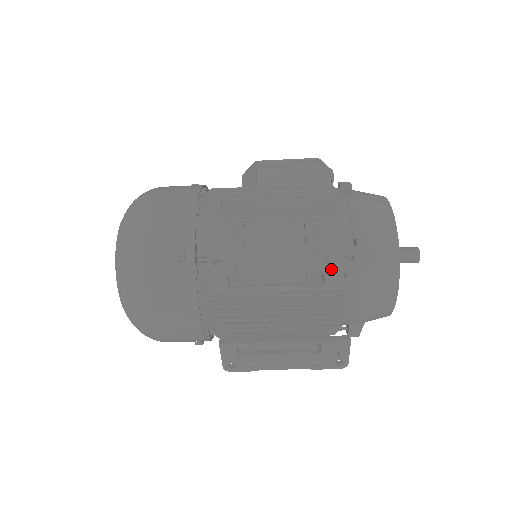
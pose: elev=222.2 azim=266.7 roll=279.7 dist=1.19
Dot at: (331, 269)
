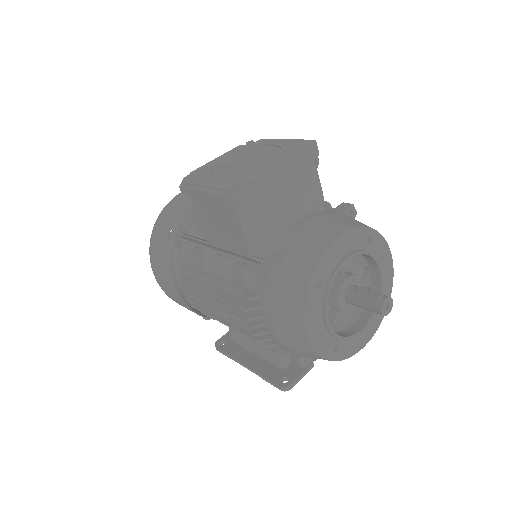
Dot at: occluded
